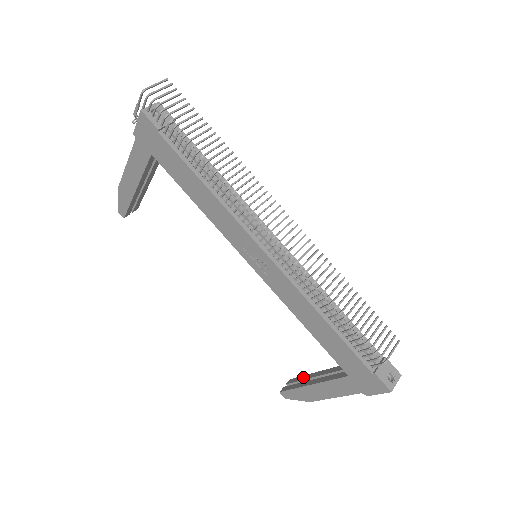
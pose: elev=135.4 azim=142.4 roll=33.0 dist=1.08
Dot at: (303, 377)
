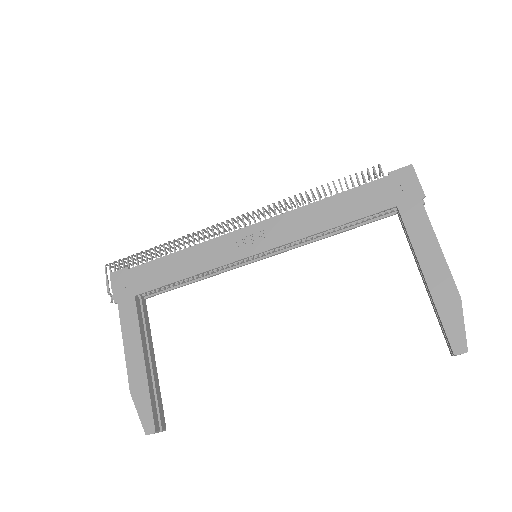
Dot at: occluded
